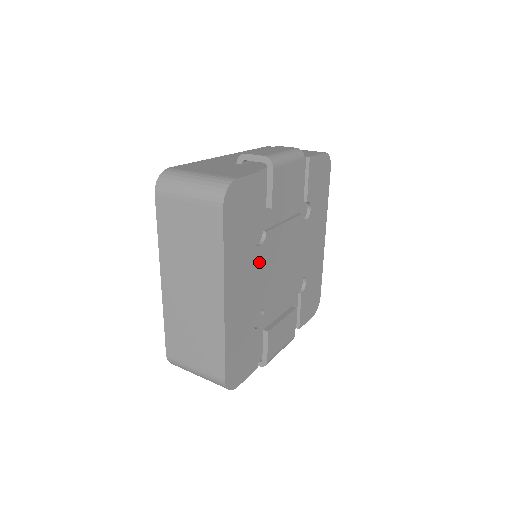
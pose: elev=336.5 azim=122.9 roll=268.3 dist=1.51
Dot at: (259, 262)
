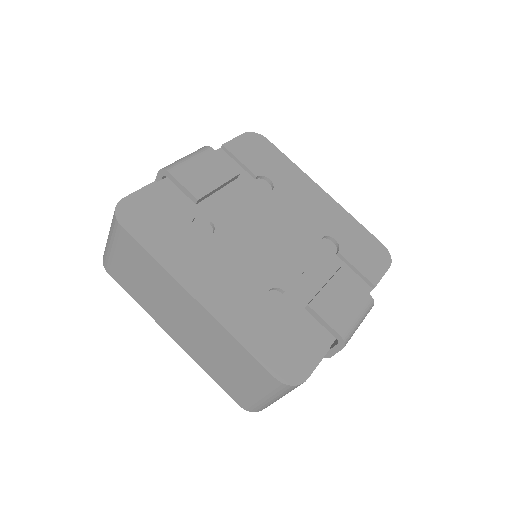
Dot at: (224, 249)
